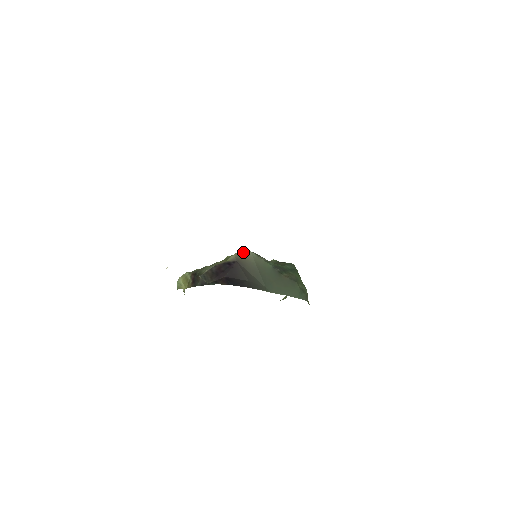
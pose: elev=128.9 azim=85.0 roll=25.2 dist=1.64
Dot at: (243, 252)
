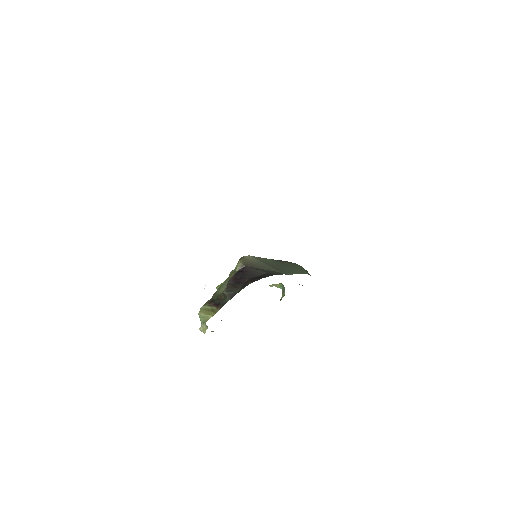
Dot at: (244, 258)
